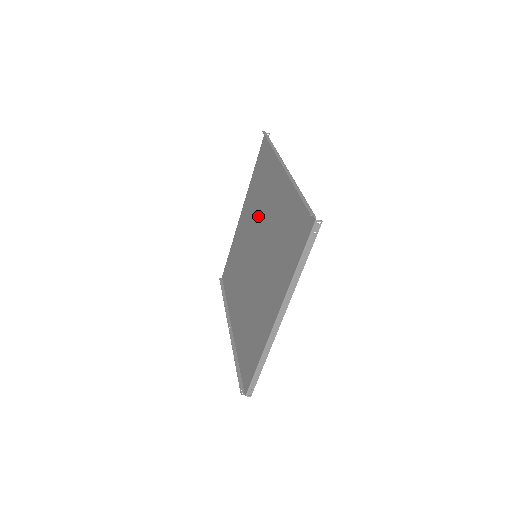
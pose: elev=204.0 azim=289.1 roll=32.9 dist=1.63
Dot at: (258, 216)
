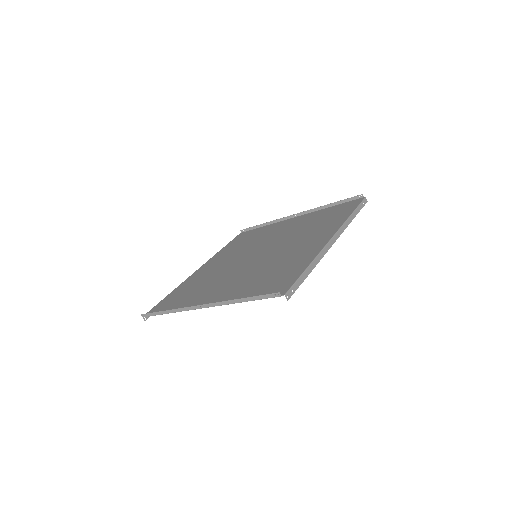
Dot at: (249, 247)
